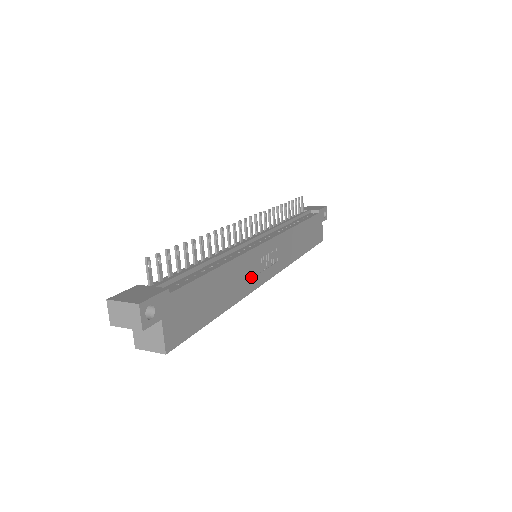
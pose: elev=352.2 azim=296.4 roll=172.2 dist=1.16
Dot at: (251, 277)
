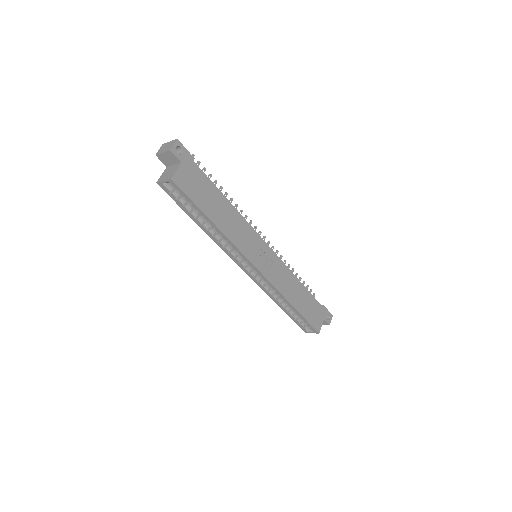
Dot at: (244, 242)
